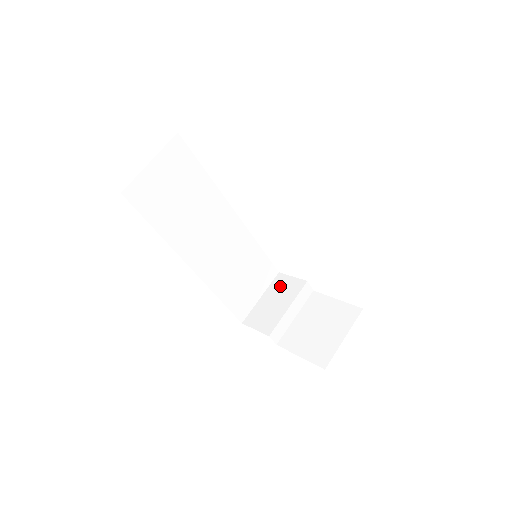
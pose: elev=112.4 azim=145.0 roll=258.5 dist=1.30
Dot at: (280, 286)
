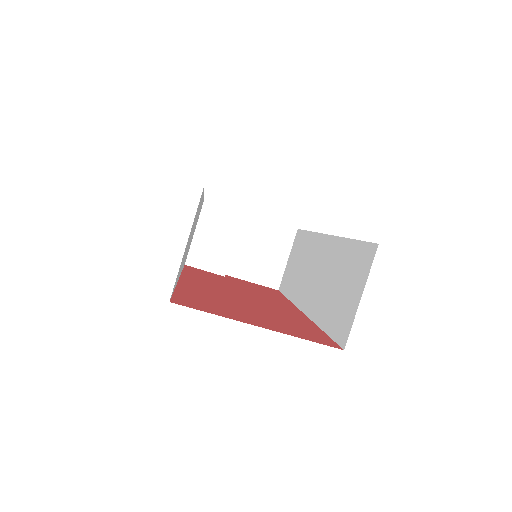
Dot at: (214, 218)
